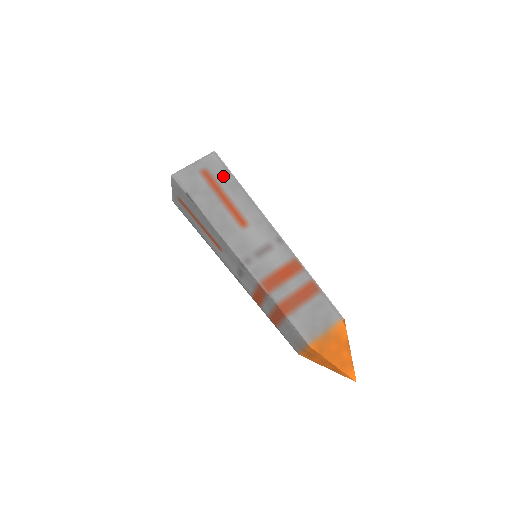
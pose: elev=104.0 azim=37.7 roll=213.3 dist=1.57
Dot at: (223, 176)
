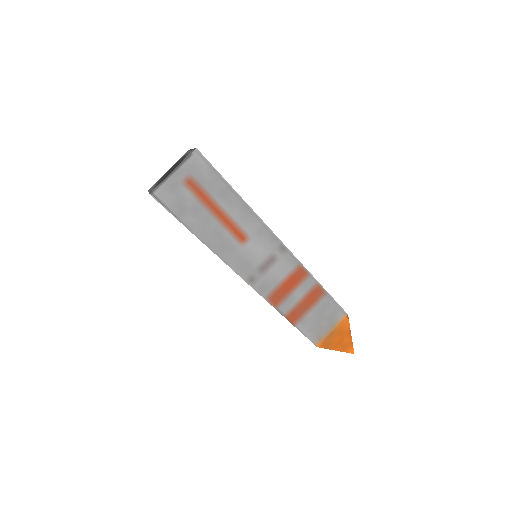
Dot at: (212, 182)
